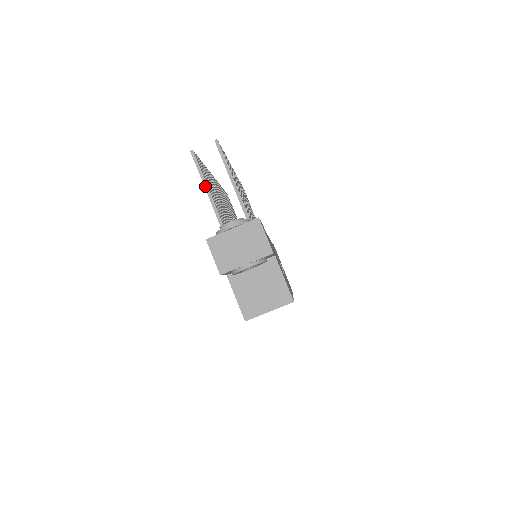
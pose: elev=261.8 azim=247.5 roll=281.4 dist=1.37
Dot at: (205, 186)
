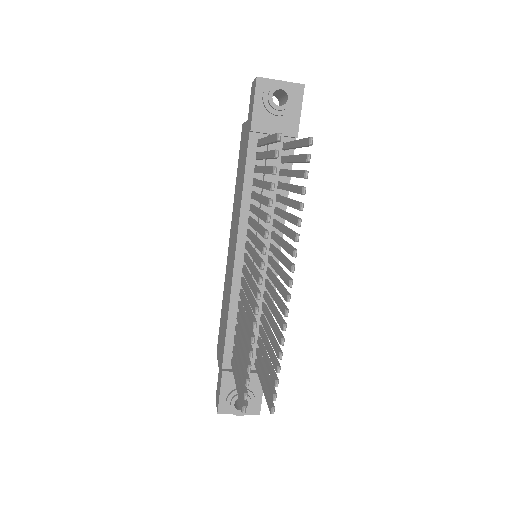
Dot at: (238, 392)
